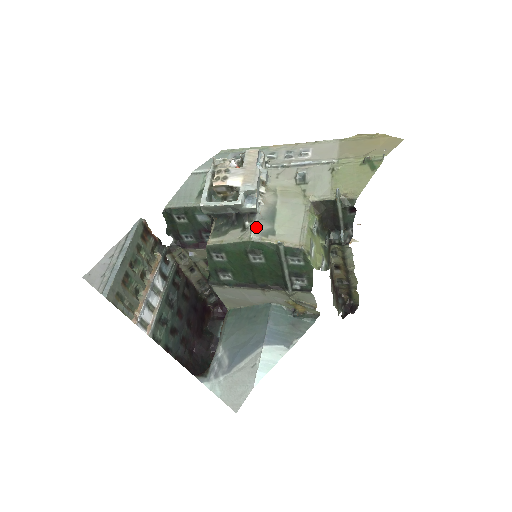
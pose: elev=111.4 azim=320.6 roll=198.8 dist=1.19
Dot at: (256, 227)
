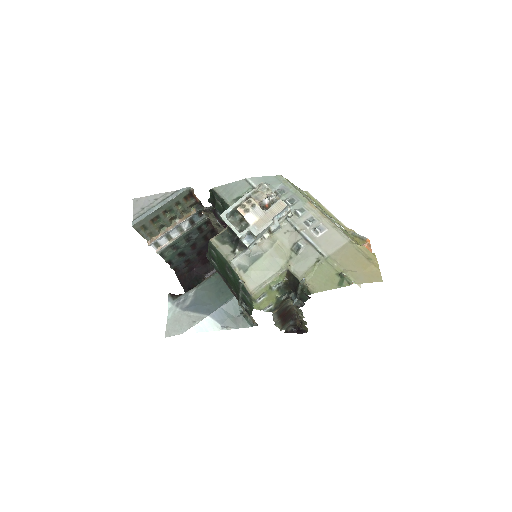
Dot at: (239, 258)
